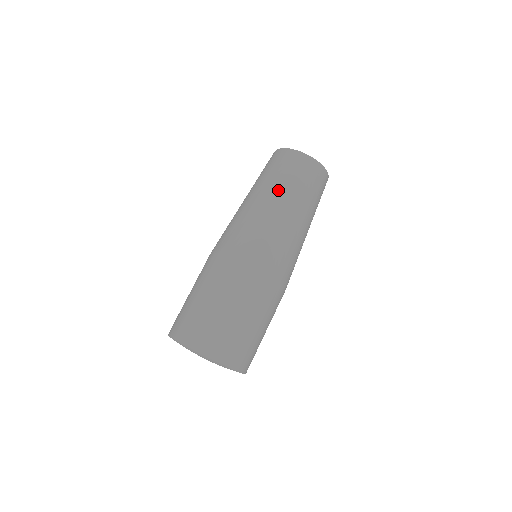
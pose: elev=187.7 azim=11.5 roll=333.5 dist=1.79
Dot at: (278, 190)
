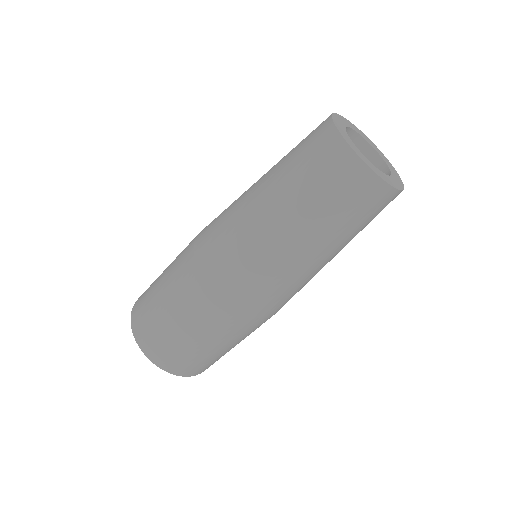
Dot at: (278, 187)
